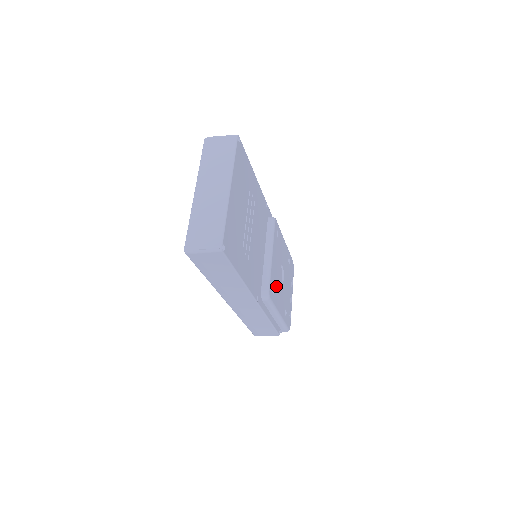
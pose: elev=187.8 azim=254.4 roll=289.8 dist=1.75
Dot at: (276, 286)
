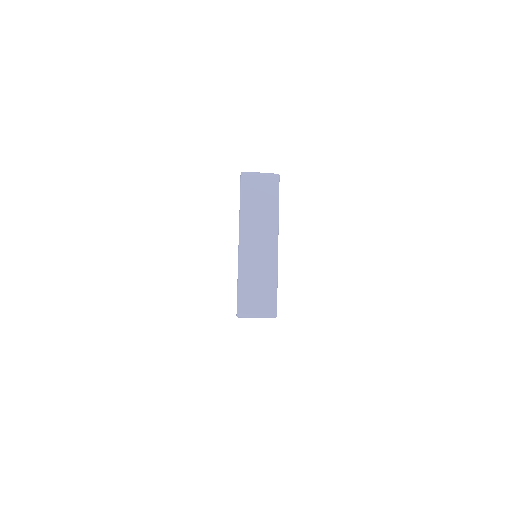
Dot at: occluded
